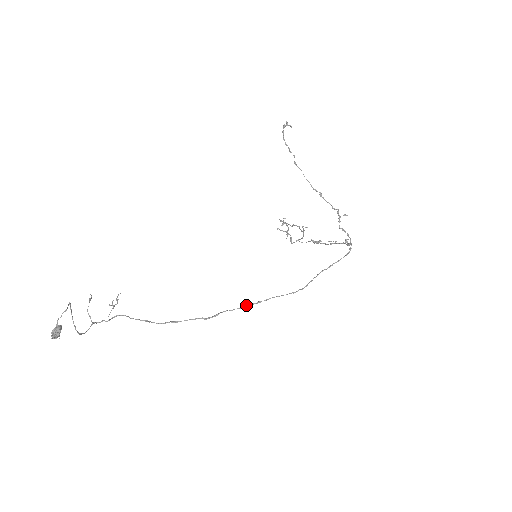
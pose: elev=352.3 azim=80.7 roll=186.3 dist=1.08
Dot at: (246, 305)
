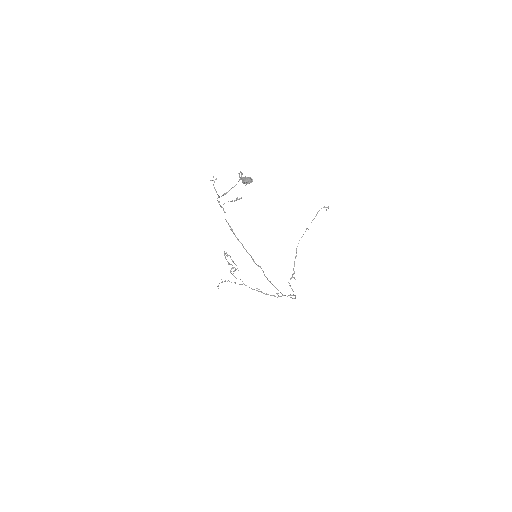
Dot at: occluded
